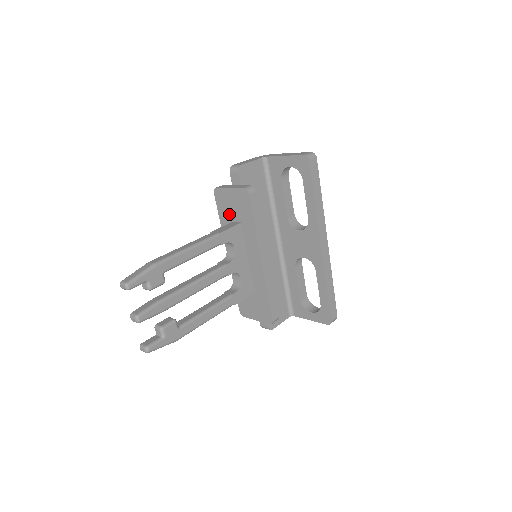
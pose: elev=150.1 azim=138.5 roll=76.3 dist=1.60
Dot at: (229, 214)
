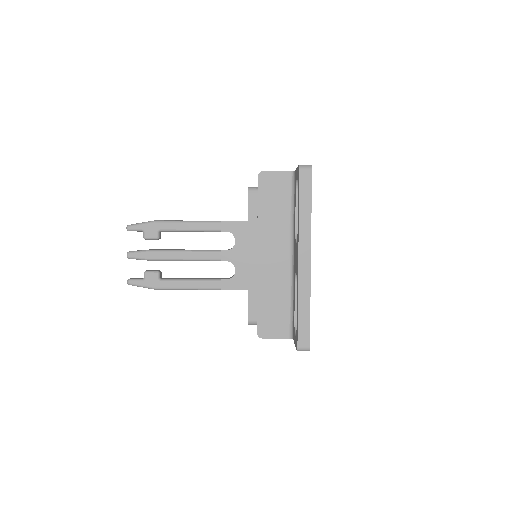
Dot at: occluded
